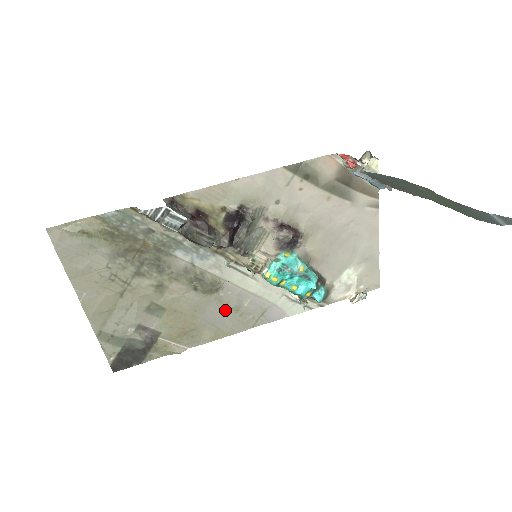
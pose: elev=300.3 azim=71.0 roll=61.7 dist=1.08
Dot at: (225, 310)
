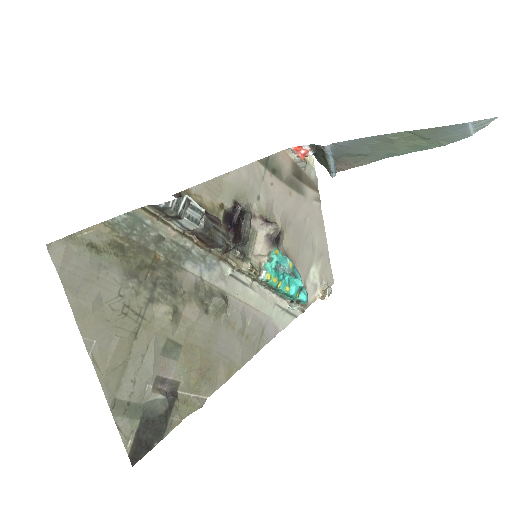
Dot at: (234, 334)
